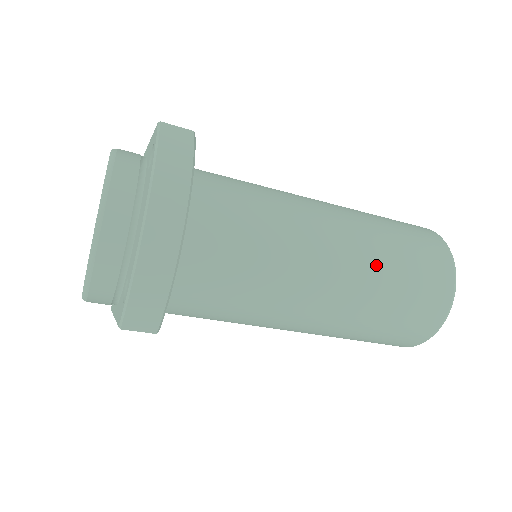
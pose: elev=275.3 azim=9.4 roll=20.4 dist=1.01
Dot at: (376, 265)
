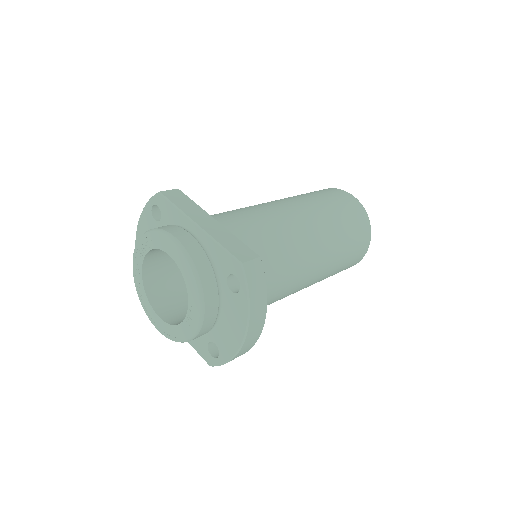
Dot at: (334, 263)
